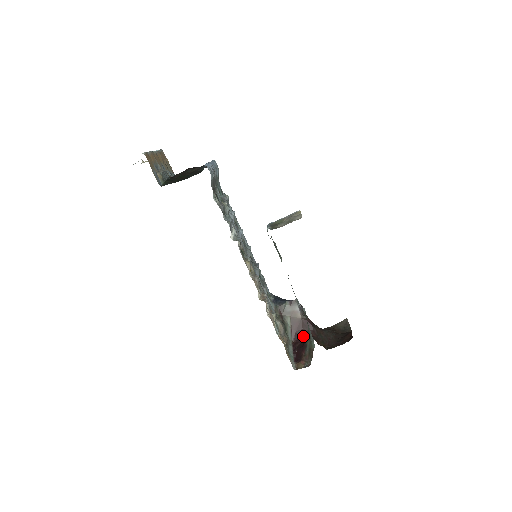
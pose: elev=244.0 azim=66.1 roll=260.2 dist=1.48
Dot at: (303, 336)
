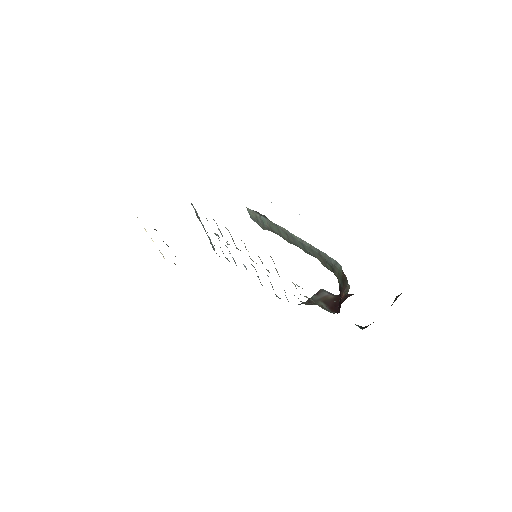
Dot at: (342, 302)
